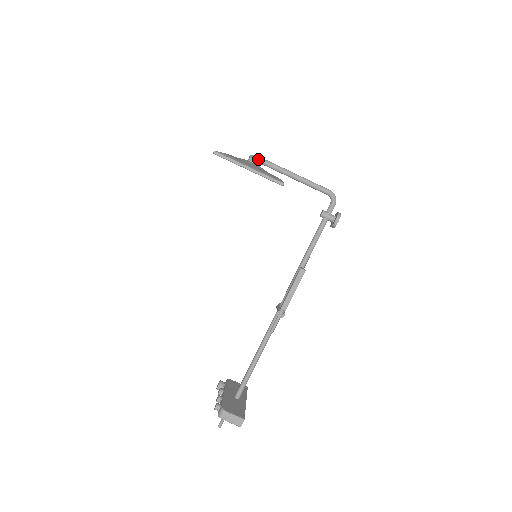
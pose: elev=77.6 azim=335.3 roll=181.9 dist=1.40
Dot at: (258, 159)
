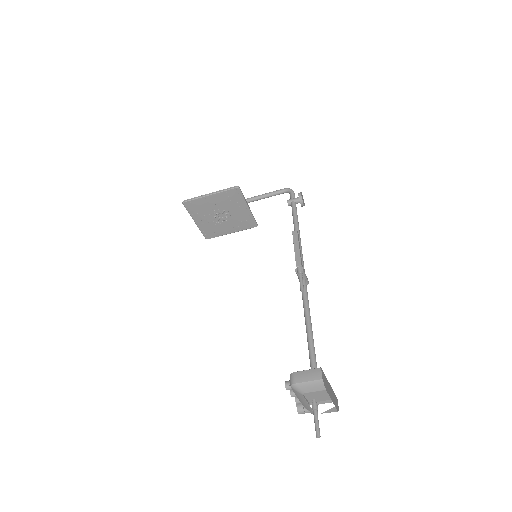
Dot at: occluded
